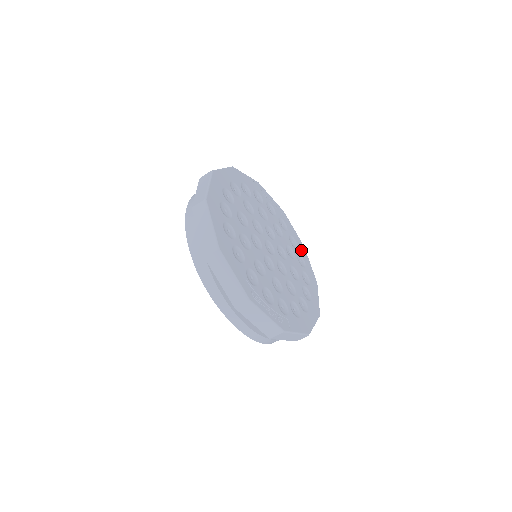
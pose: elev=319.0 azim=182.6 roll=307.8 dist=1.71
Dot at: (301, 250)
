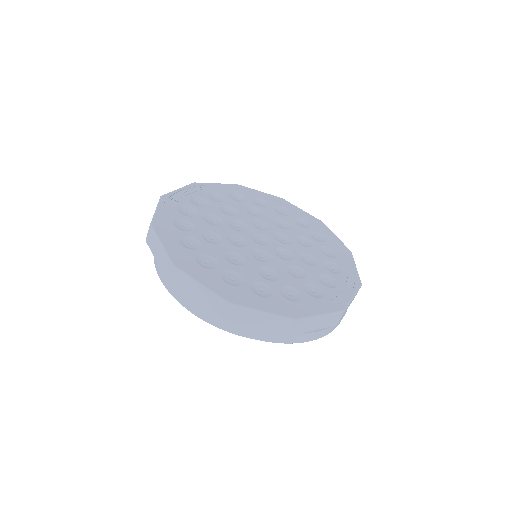
Dot at: (245, 193)
